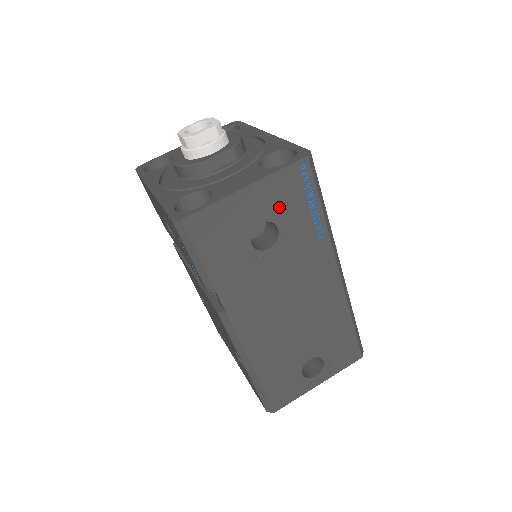
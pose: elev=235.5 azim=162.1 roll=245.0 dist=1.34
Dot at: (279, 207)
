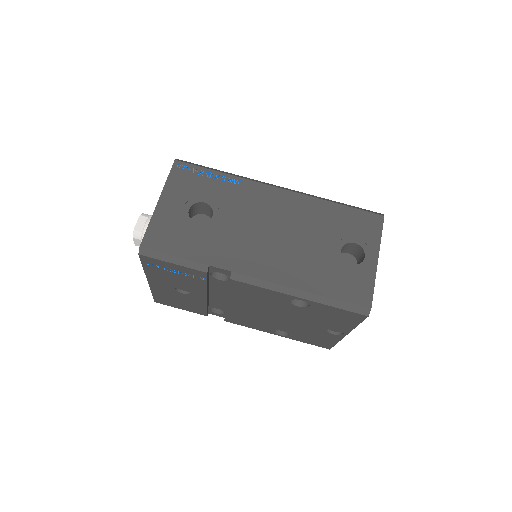
Dot at: (190, 193)
